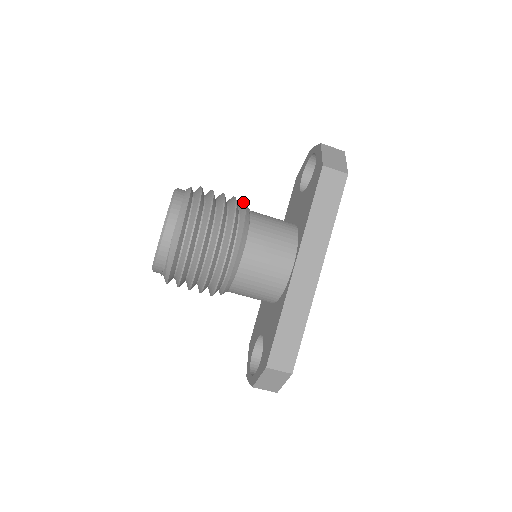
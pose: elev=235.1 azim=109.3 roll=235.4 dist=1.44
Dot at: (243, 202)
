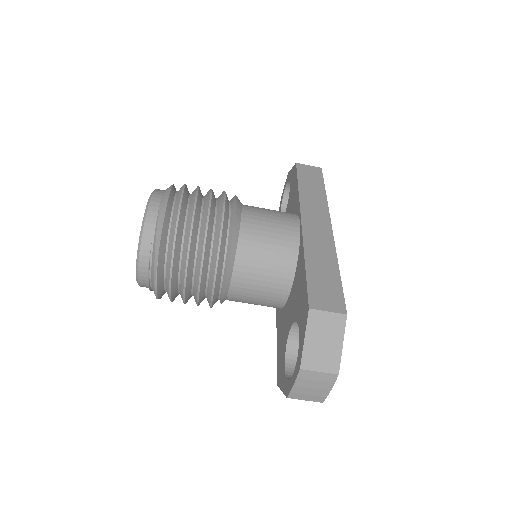
Dot at: occluded
